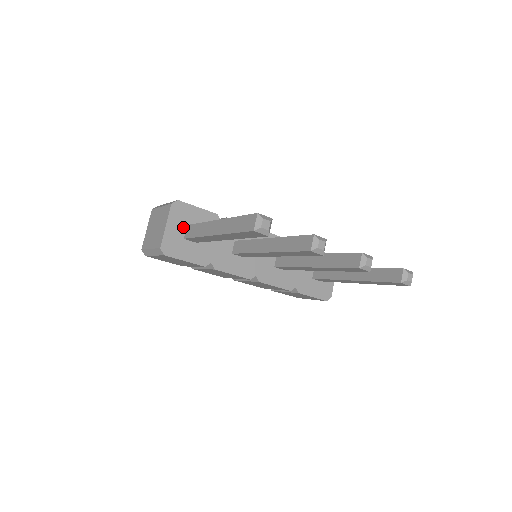
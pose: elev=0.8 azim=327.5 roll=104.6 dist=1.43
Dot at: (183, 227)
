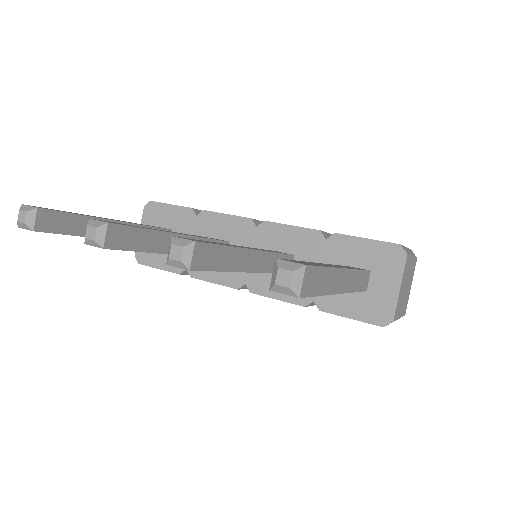
Dot at: occluded
